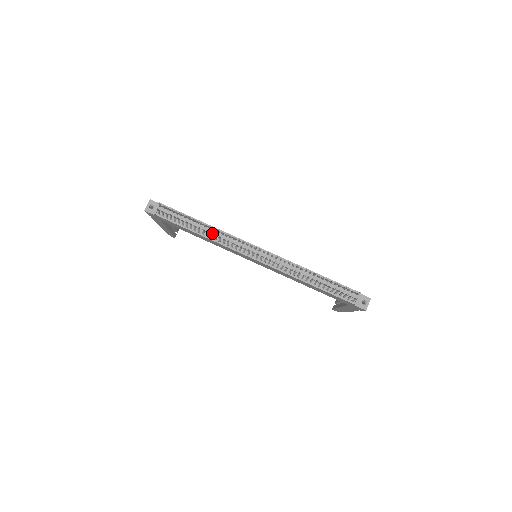
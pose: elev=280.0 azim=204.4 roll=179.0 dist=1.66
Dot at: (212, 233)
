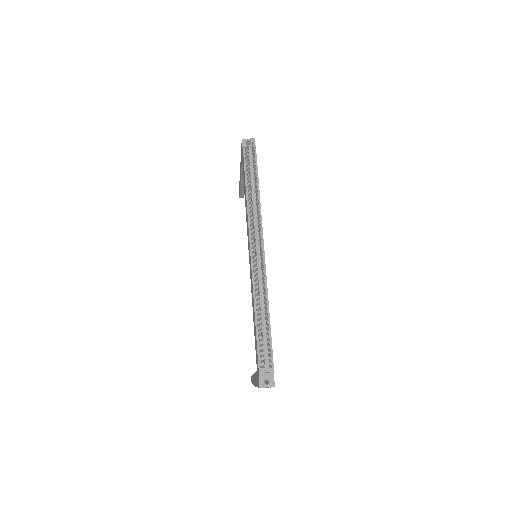
Dot at: (254, 202)
